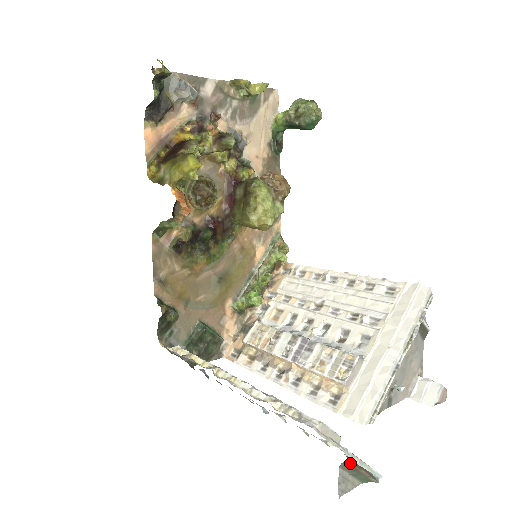
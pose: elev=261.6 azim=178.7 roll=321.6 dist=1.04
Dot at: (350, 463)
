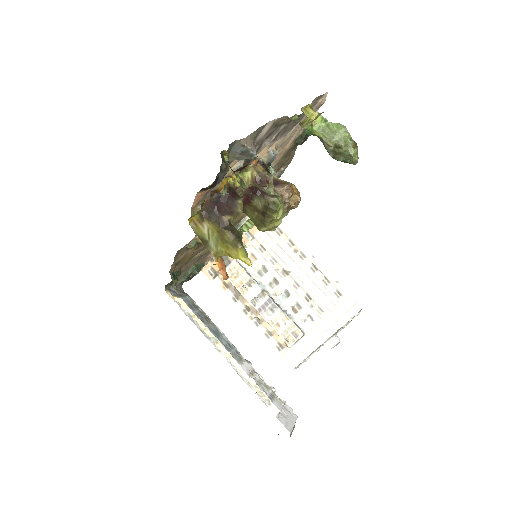
Dot at: (290, 435)
